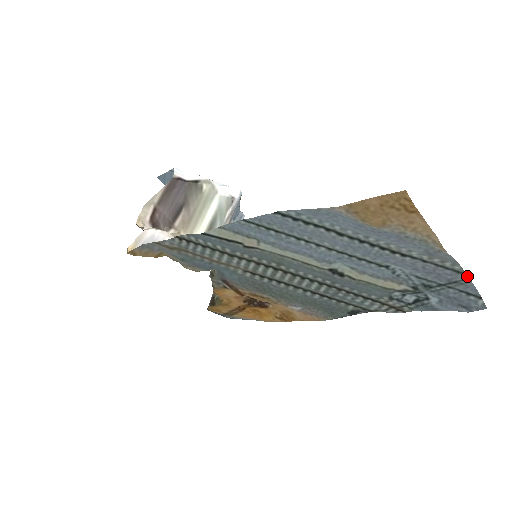
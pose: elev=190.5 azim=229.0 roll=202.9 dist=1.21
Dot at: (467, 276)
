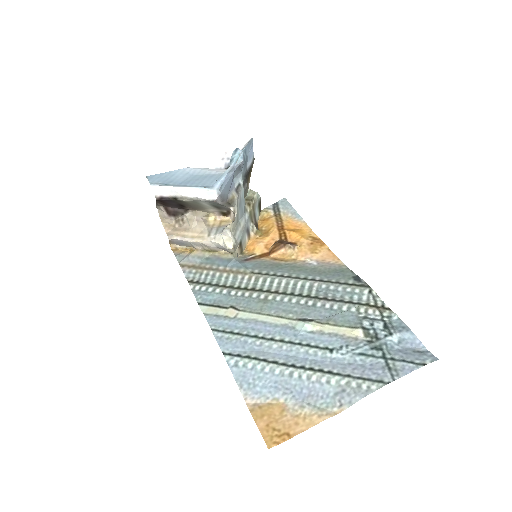
Dot at: (390, 382)
